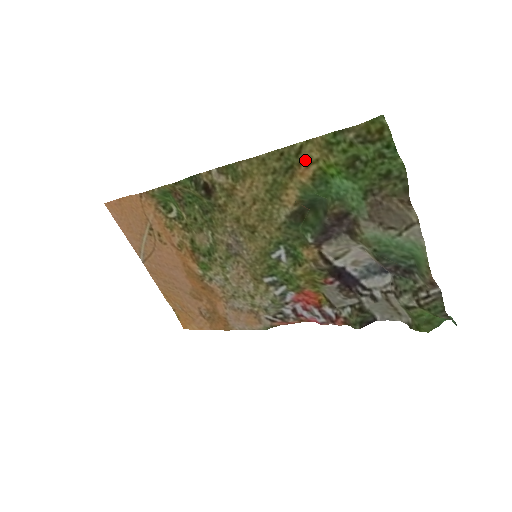
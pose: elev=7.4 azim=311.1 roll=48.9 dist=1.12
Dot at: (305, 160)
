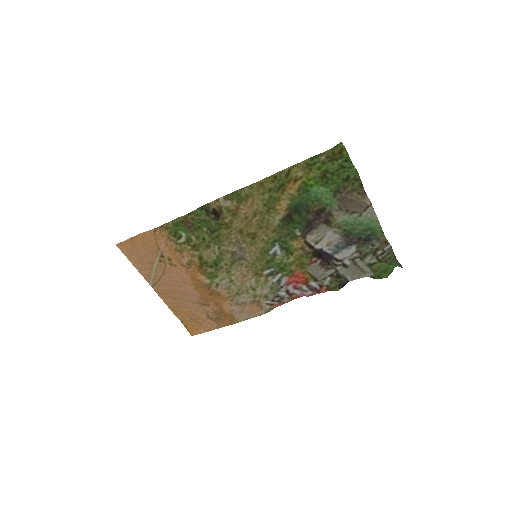
Dot at: (293, 179)
